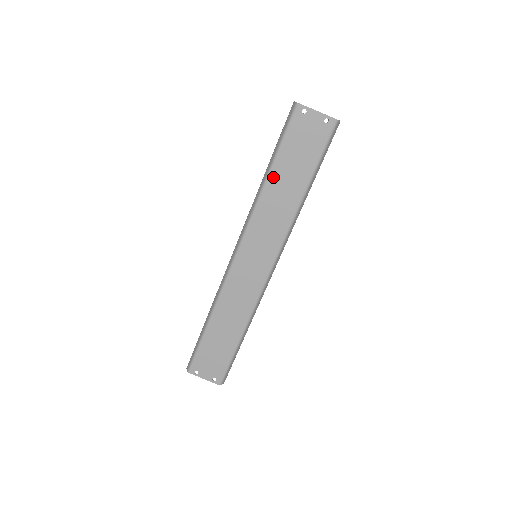
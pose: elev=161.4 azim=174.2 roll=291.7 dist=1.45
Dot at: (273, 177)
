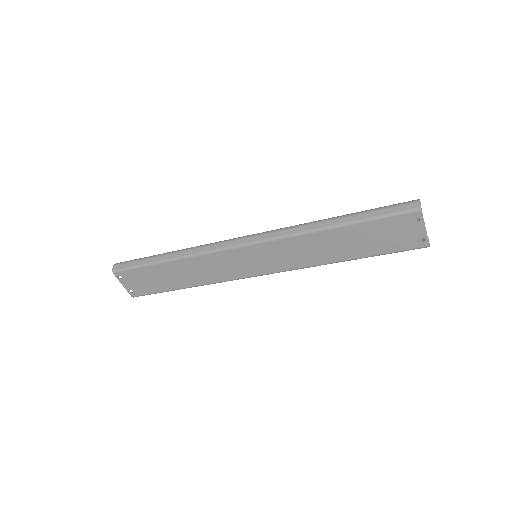
Dot at: (336, 232)
